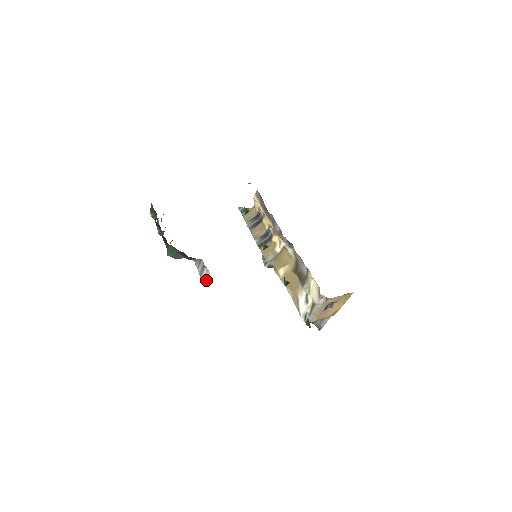
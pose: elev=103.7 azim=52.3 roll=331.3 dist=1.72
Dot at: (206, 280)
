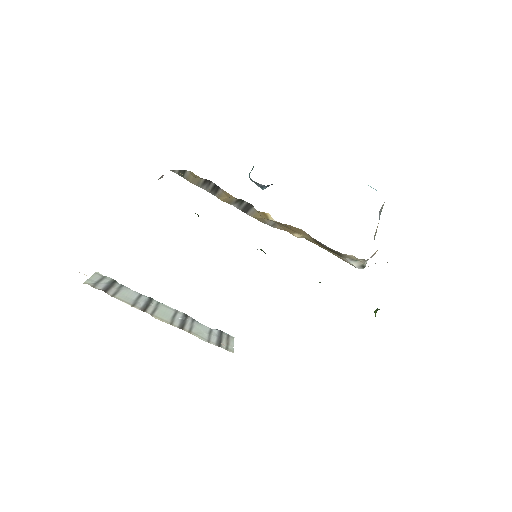
Dot at: (231, 341)
